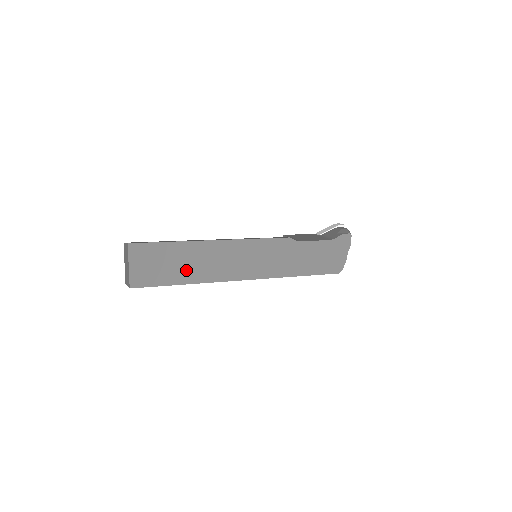
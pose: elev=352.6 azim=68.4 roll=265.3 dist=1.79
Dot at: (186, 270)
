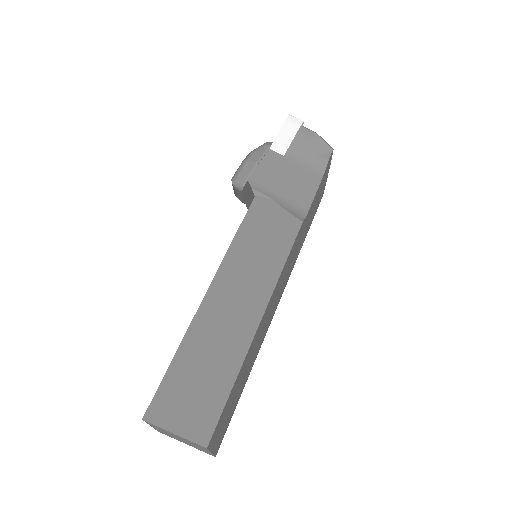
Dot at: (246, 374)
